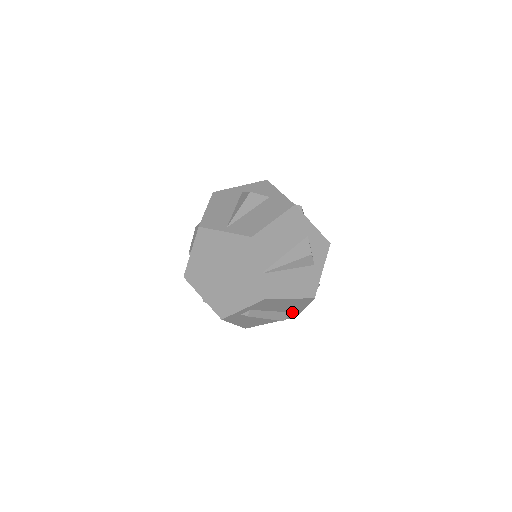
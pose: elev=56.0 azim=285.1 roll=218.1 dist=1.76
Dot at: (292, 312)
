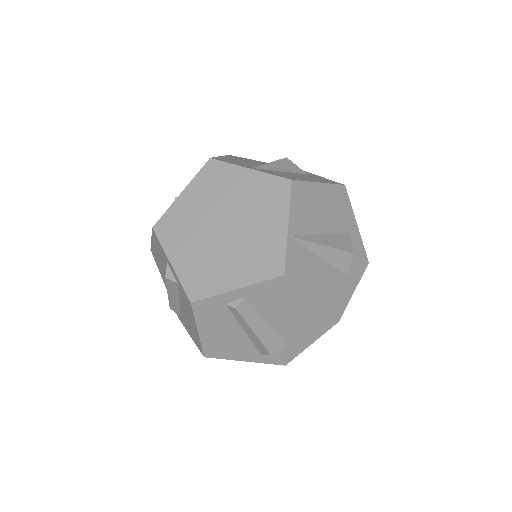
Dot at: (288, 346)
